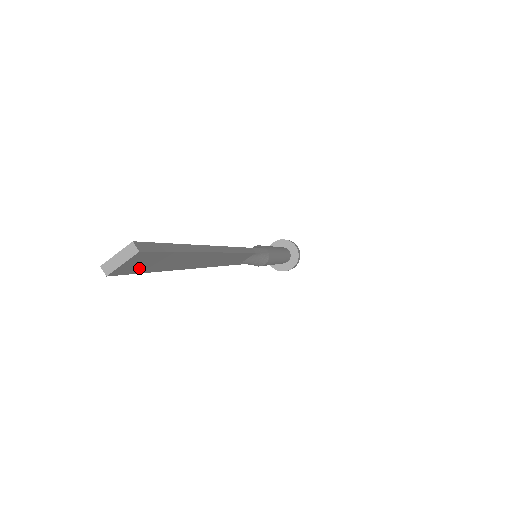
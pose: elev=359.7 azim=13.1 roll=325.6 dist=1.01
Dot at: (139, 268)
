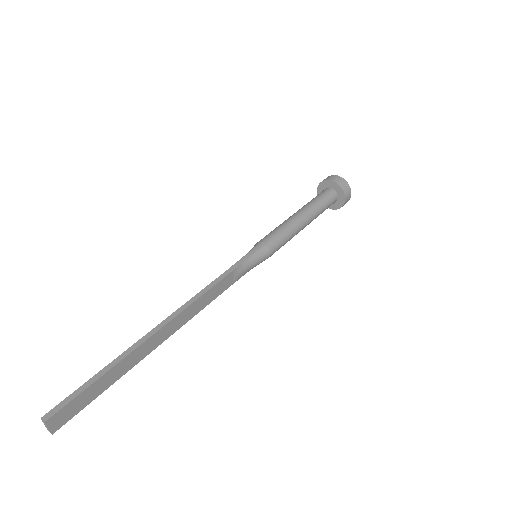
Dot at: (74, 411)
